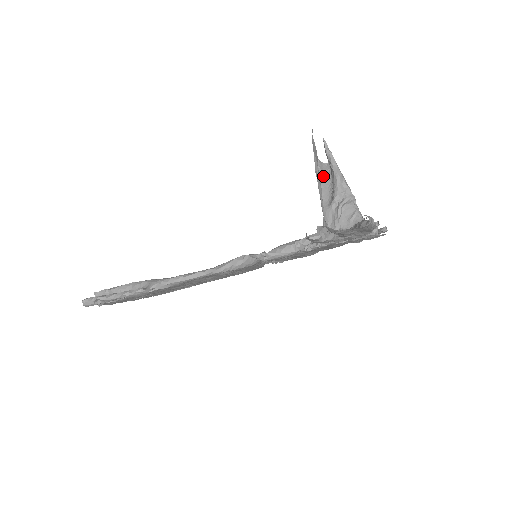
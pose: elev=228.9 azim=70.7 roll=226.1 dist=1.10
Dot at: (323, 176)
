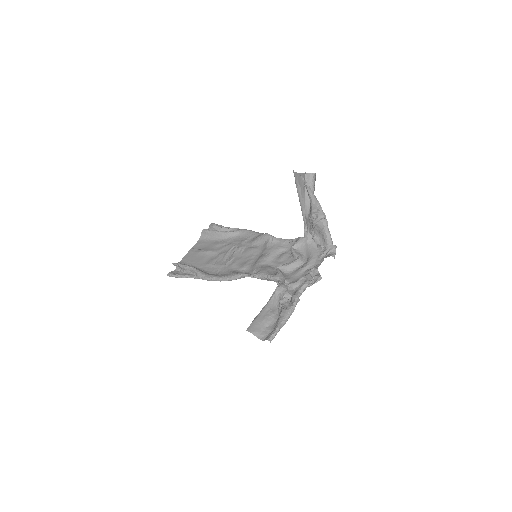
Dot at: occluded
